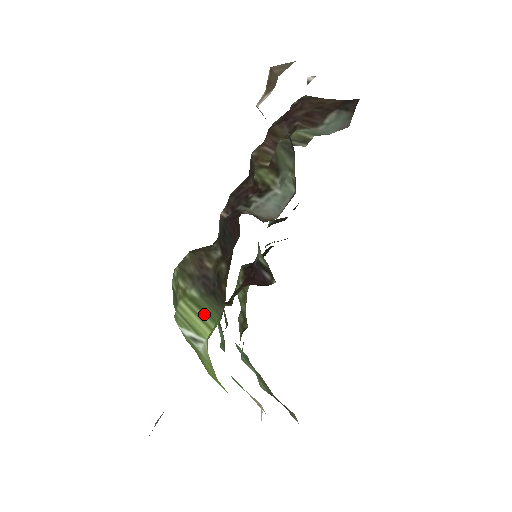
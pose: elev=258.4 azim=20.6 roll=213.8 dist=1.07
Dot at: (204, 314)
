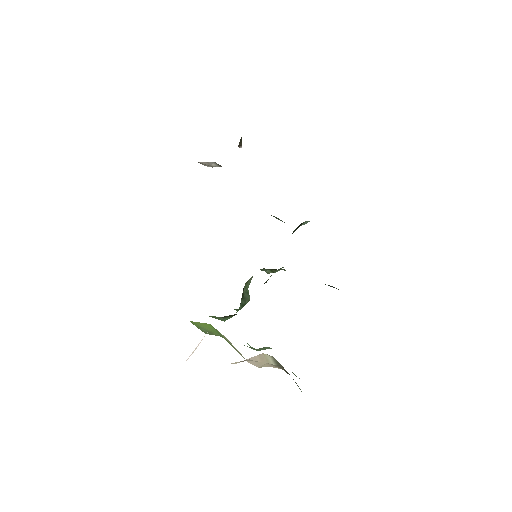
Dot at: occluded
